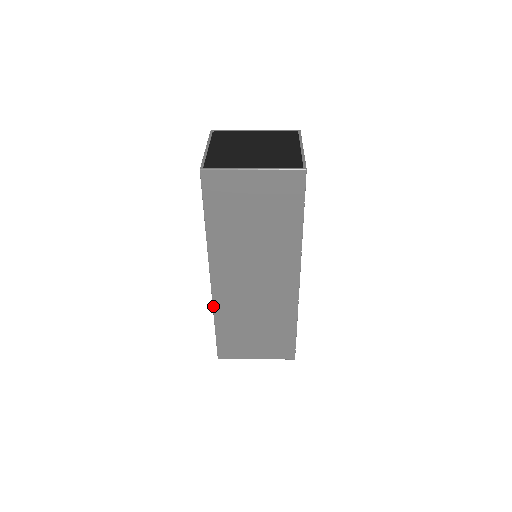
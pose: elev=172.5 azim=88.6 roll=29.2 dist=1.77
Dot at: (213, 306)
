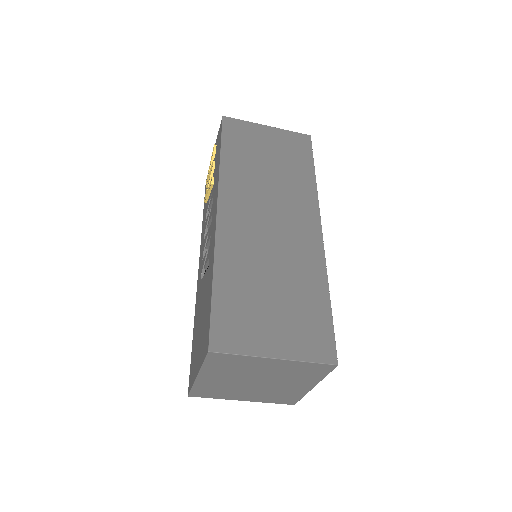
Dot at: (215, 247)
